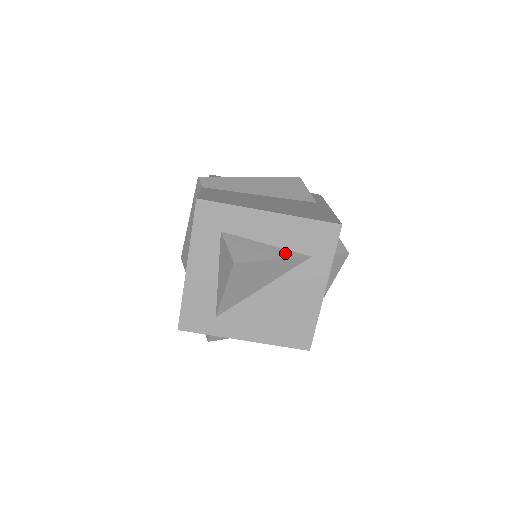
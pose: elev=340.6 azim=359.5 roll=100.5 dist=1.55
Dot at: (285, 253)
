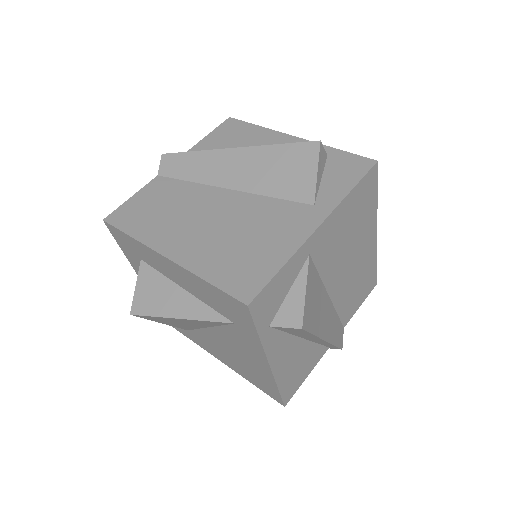
Dot at: (199, 310)
